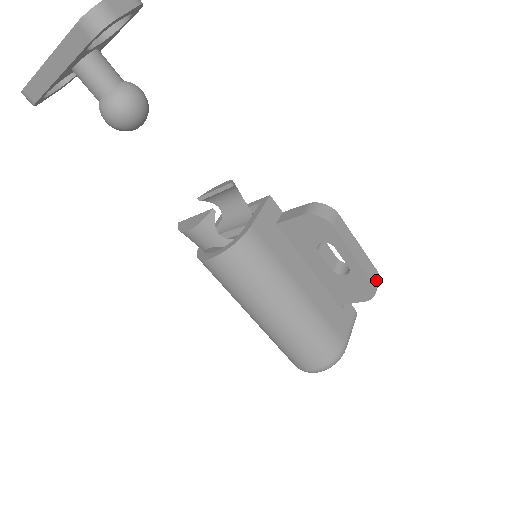
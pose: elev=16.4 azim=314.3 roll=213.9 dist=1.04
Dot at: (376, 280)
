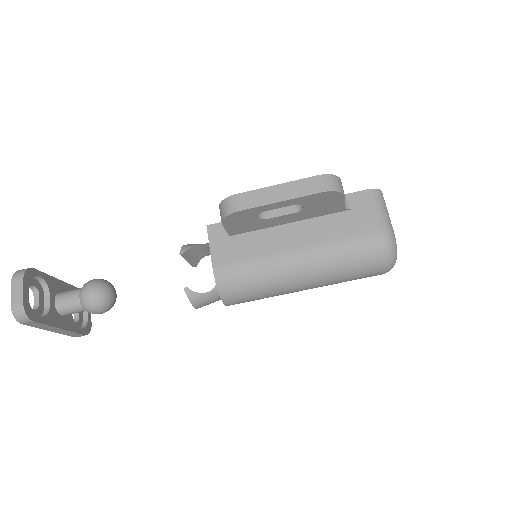
Dot at: (323, 185)
